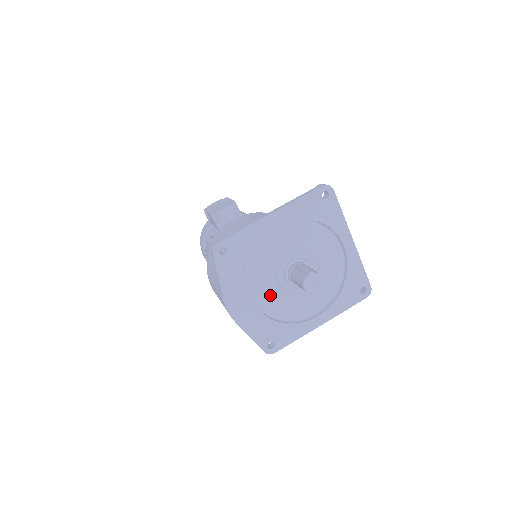
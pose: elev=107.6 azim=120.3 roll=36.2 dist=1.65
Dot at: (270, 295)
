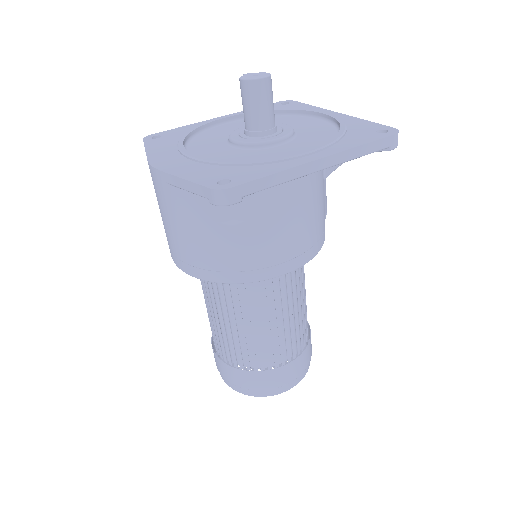
Dot at: (221, 154)
